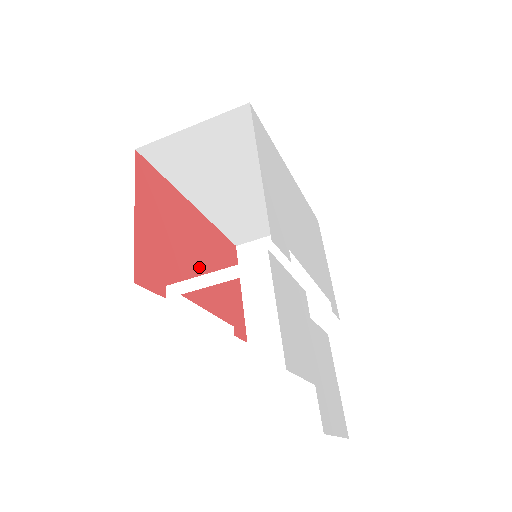
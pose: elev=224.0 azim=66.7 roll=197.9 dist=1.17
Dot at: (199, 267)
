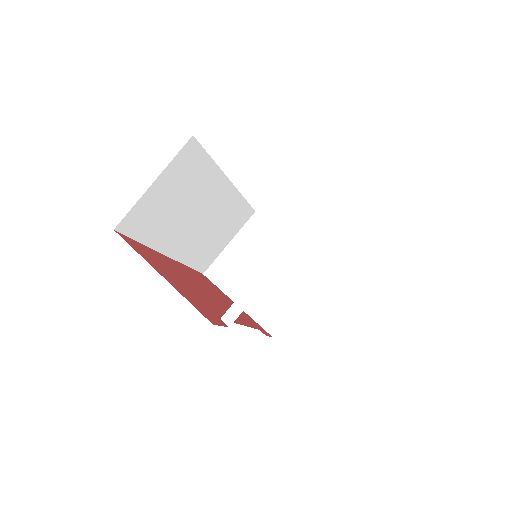
Dot at: (212, 298)
